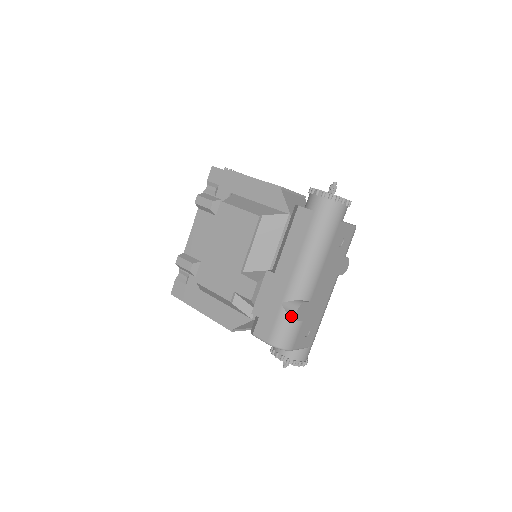
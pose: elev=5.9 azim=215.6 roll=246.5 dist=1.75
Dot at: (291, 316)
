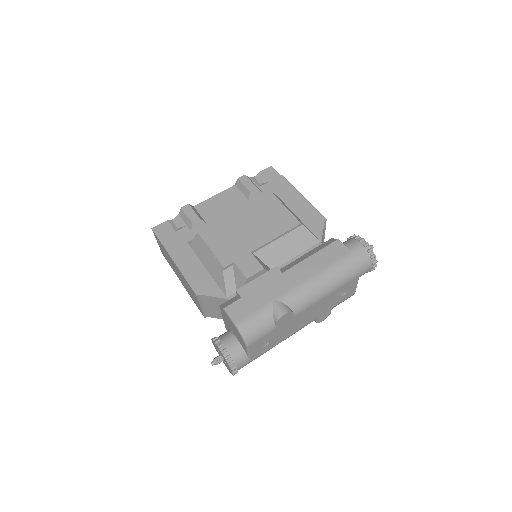
Dot at: (274, 315)
